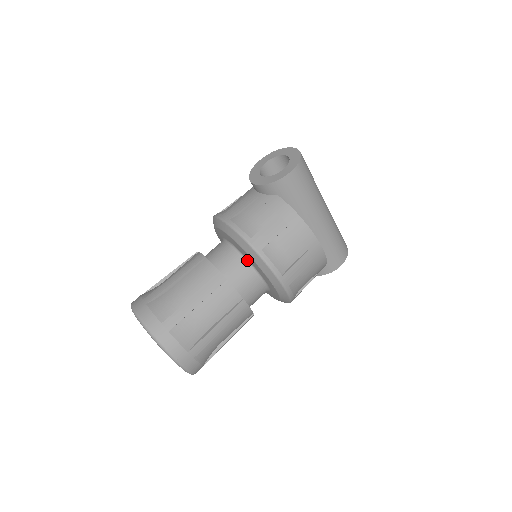
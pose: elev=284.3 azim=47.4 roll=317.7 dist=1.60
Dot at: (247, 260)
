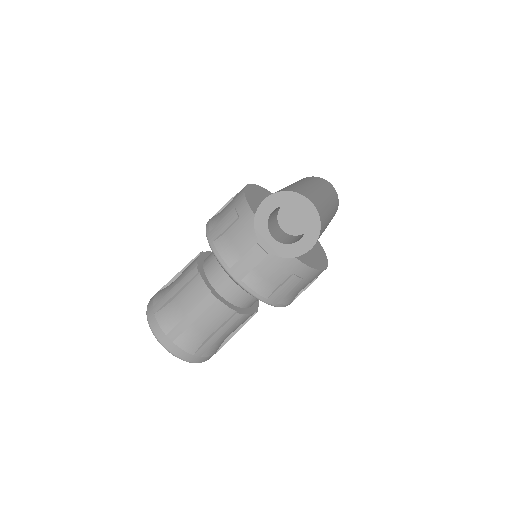
Dot at: occluded
